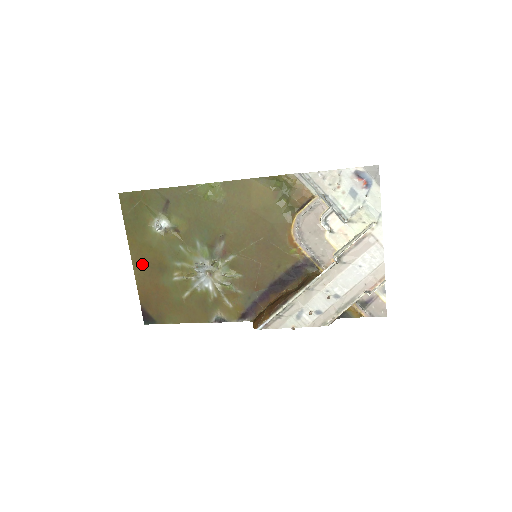
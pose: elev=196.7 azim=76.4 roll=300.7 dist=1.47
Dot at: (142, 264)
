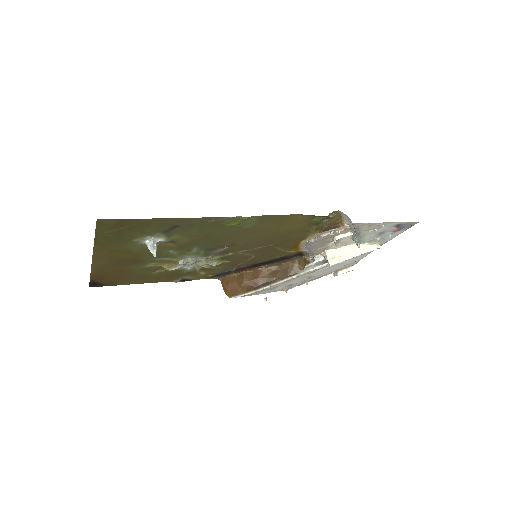
Dot at: (107, 261)
